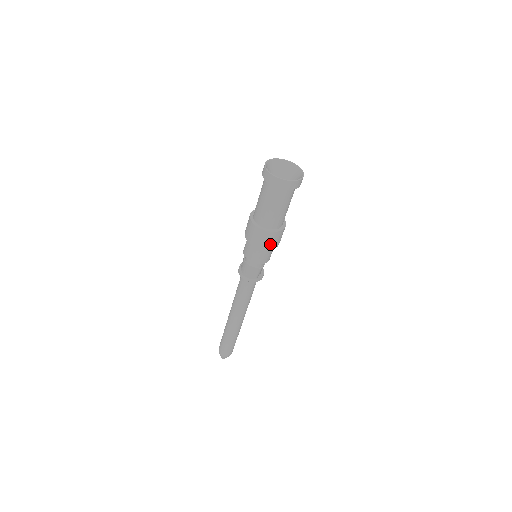
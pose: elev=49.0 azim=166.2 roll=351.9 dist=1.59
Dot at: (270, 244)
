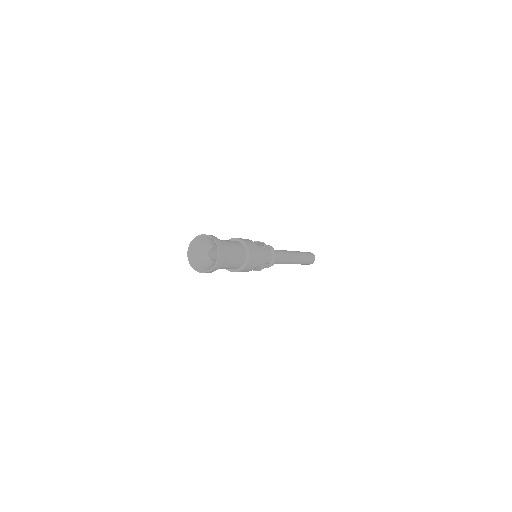
Dot at: (246, 271)
